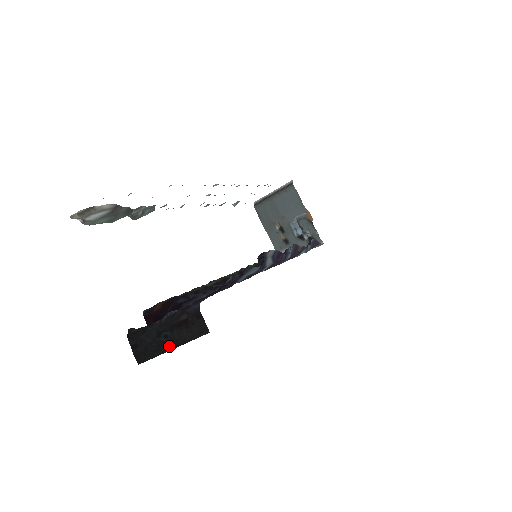
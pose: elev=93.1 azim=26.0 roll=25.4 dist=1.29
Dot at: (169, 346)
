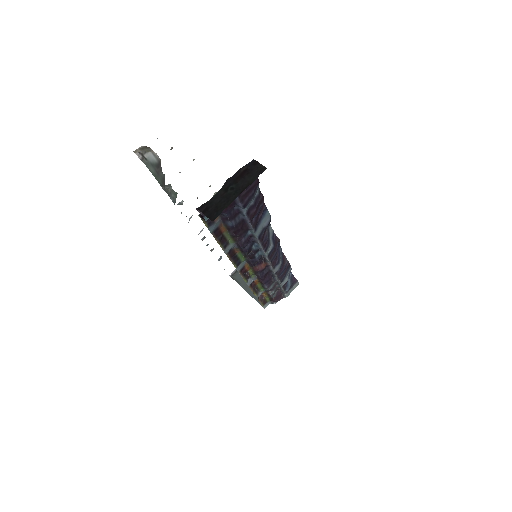
Dot at: (236, 194)
